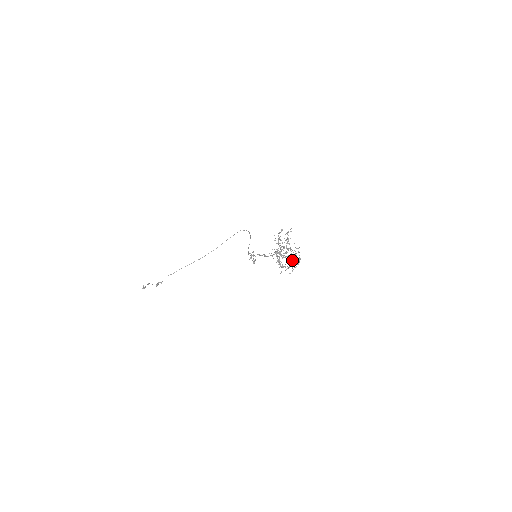
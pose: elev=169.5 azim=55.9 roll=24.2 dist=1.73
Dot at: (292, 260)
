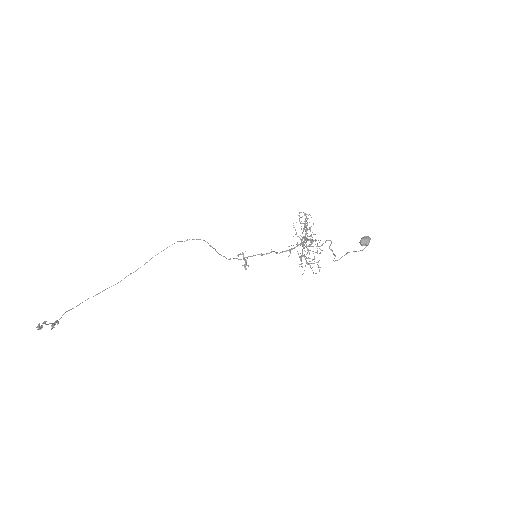
Dot at: (362, 239)
